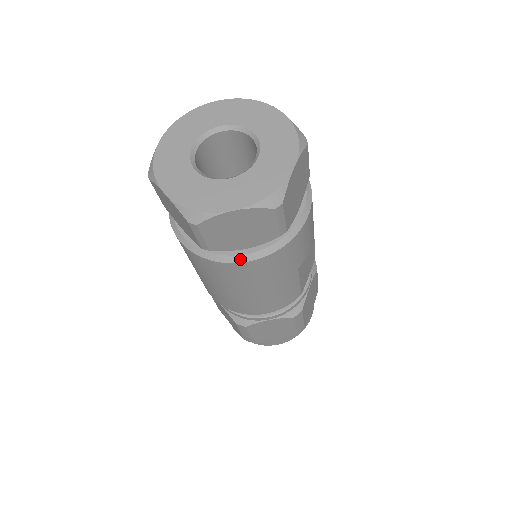
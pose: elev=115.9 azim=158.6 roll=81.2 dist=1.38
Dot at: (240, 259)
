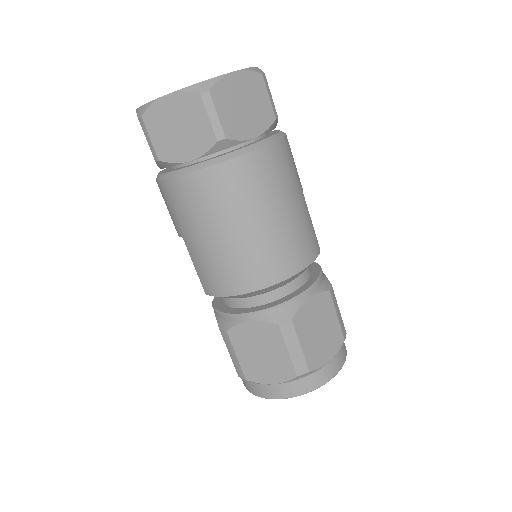
Dot at: (255, 146)
